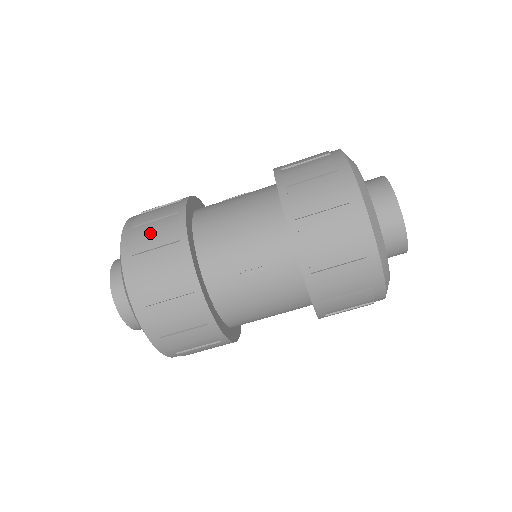
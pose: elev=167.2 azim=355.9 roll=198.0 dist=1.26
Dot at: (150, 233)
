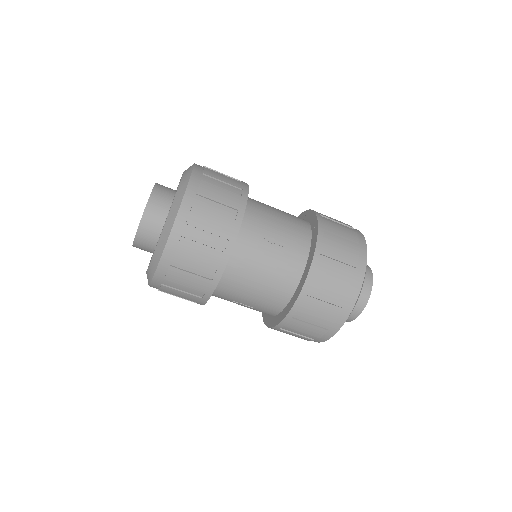
Dot at: (220, 174)
